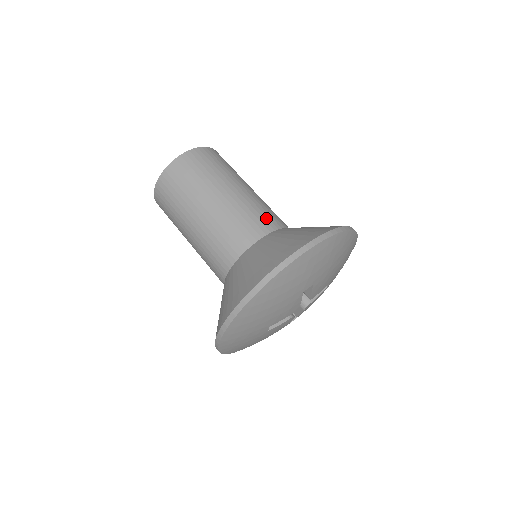
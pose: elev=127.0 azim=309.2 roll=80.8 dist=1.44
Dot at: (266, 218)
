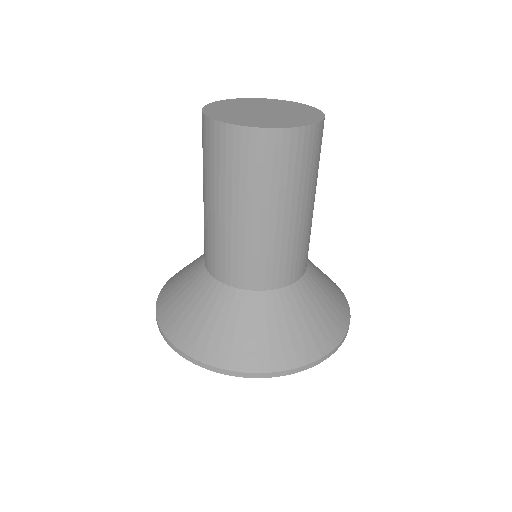
Dot at: (276, 272)
